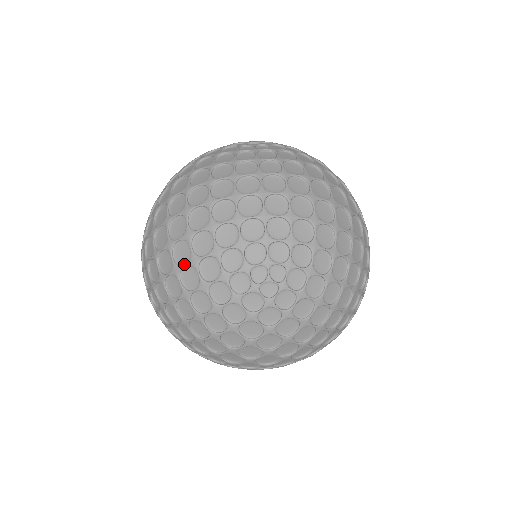
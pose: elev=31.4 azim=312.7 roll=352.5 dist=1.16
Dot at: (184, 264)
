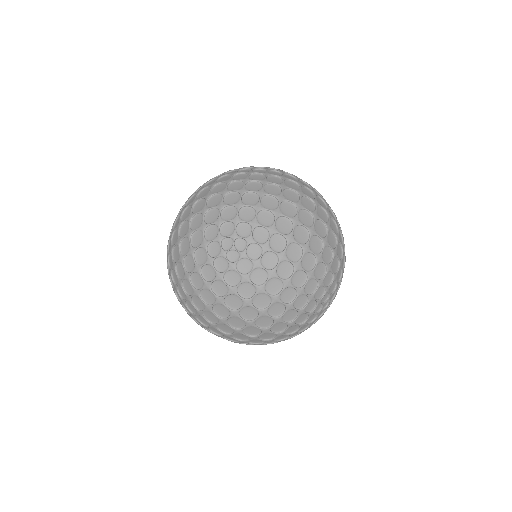
Dot at: (184, 236)
